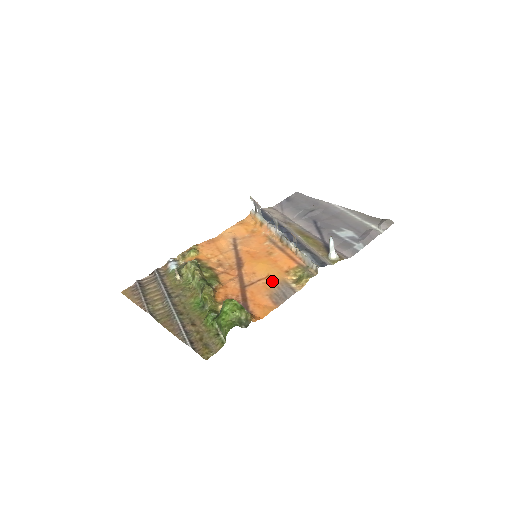
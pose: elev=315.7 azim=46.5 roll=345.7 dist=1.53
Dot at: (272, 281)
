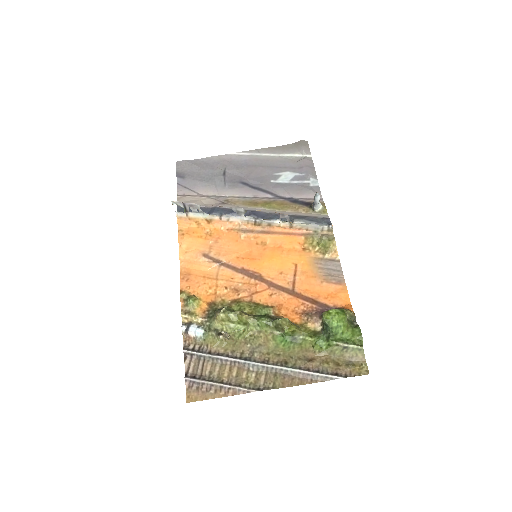
Dot at: (307, 267)
